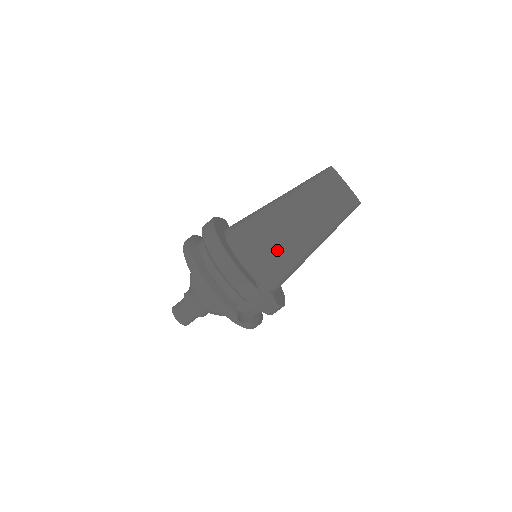
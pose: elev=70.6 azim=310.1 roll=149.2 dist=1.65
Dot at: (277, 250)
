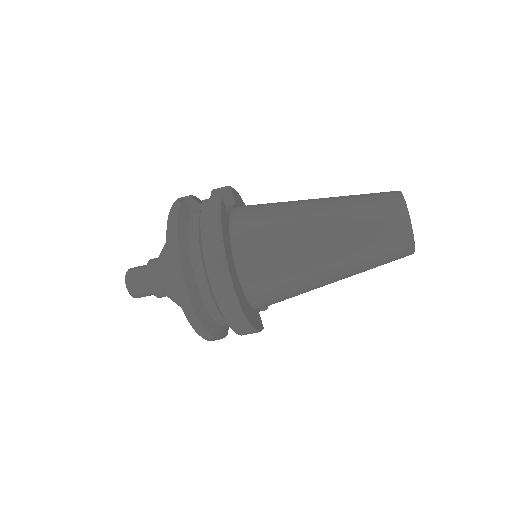
Dot at: (298, 294)
